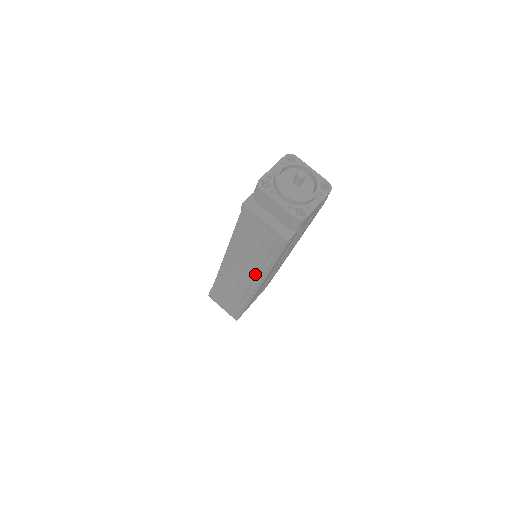
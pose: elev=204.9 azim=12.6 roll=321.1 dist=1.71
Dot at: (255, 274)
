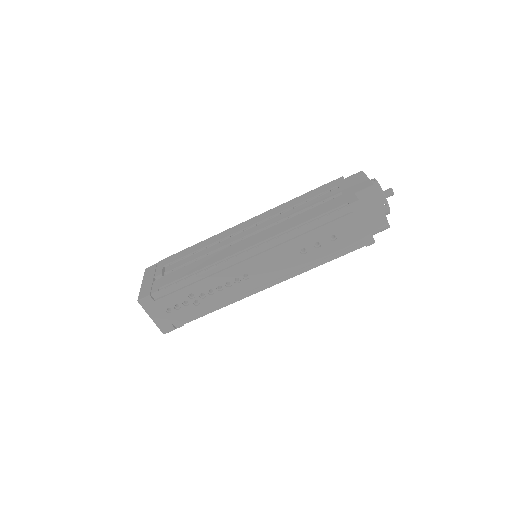
Dot at: (288, 272)
